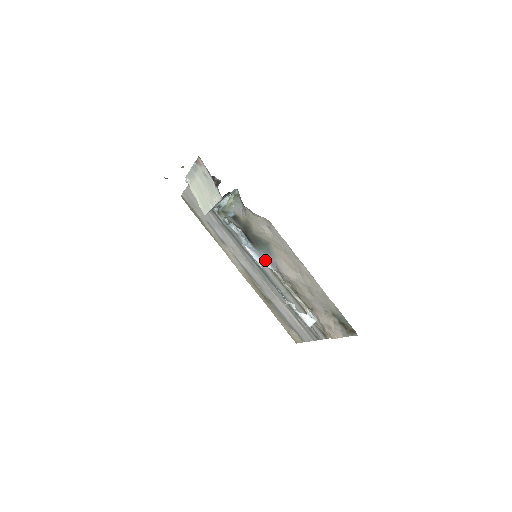
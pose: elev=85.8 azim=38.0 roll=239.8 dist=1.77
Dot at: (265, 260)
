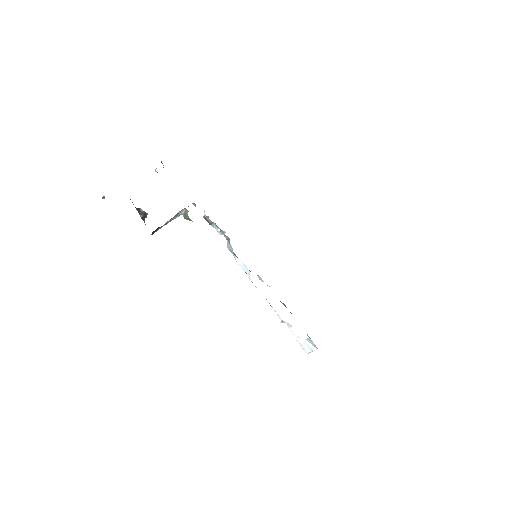
Dot at: occluded
